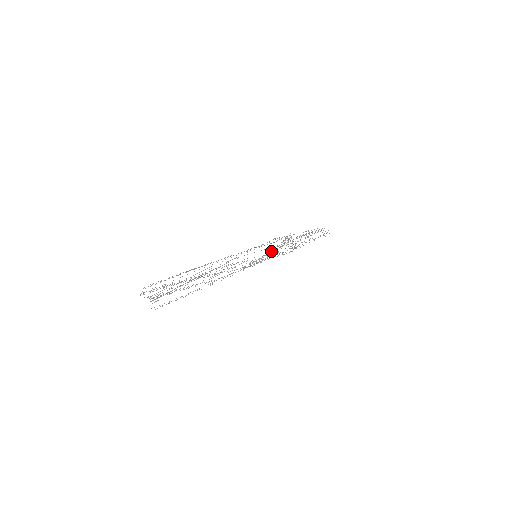
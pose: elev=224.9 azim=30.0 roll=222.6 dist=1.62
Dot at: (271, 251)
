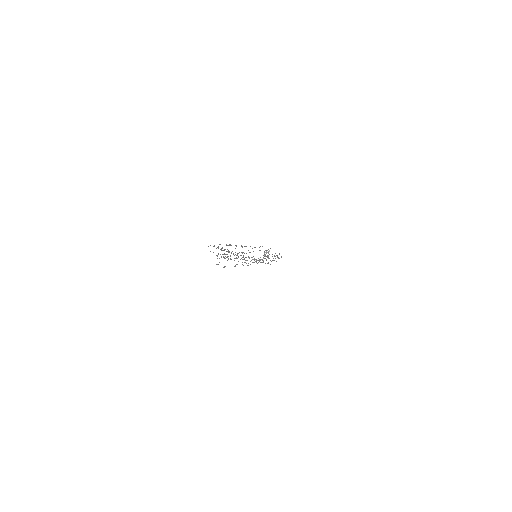
Dot at: occluded
